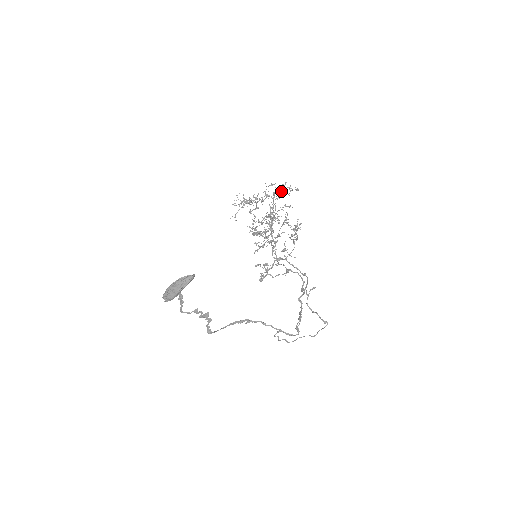
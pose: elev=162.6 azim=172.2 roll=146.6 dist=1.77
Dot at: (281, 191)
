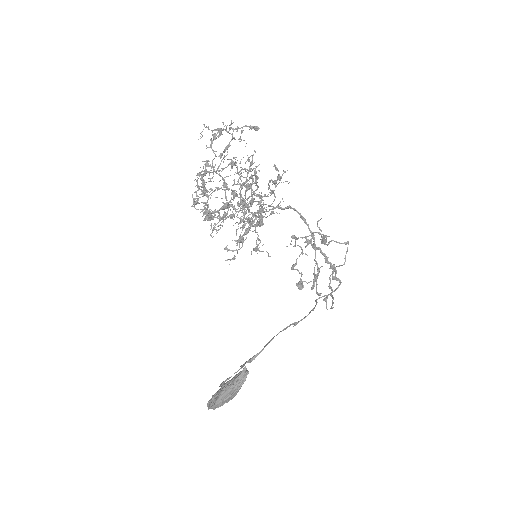
Dot at: (228, 144)
